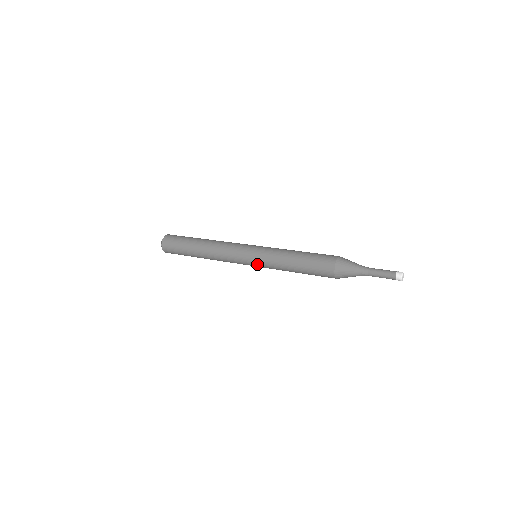
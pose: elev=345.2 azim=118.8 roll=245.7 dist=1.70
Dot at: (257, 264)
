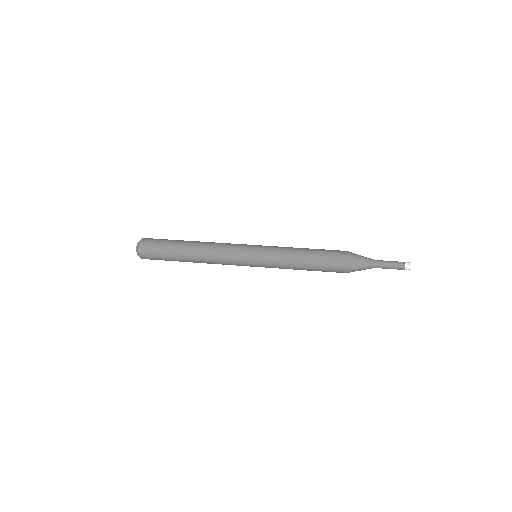
Dot at: (261, 258)
